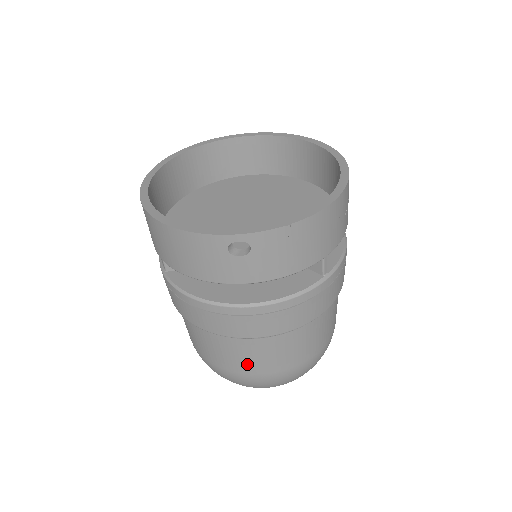
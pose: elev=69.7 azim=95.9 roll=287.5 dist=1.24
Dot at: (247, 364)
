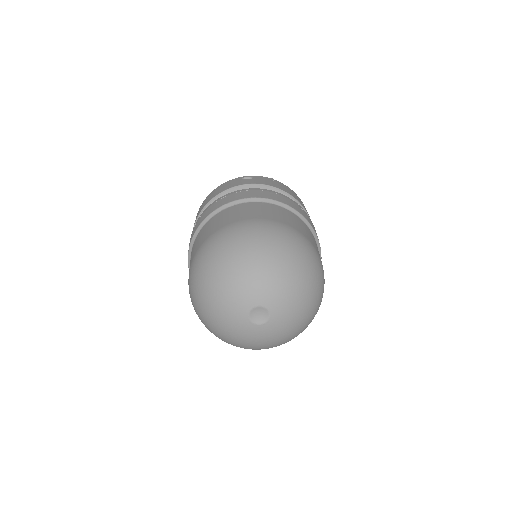
Dot at: (241, 215)
